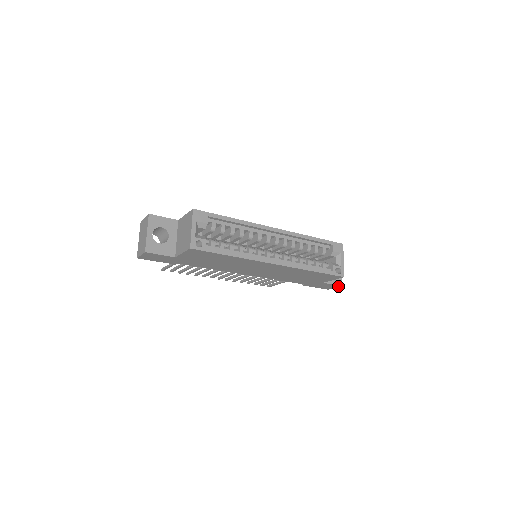
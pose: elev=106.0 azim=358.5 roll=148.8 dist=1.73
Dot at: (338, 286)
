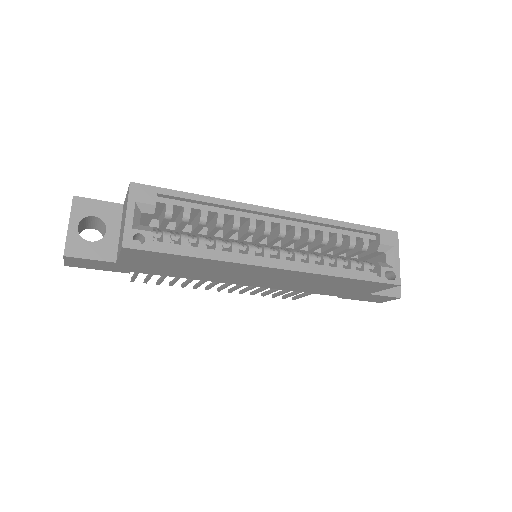
Dot at: (394, 298)
